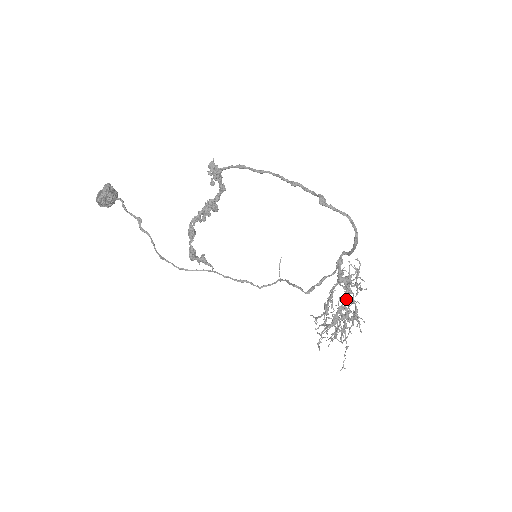
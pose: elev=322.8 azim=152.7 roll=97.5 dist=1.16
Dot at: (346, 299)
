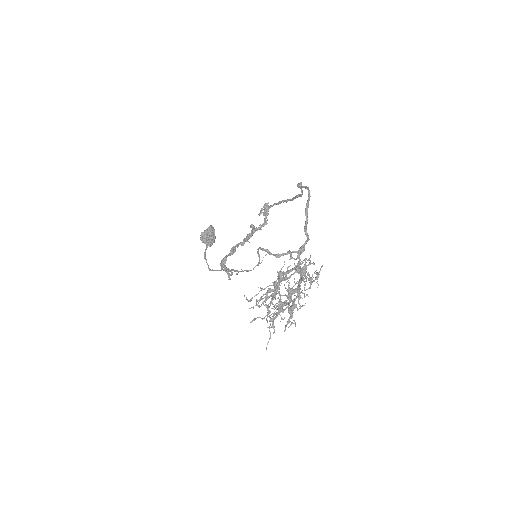
Dot at: (289, 270)
